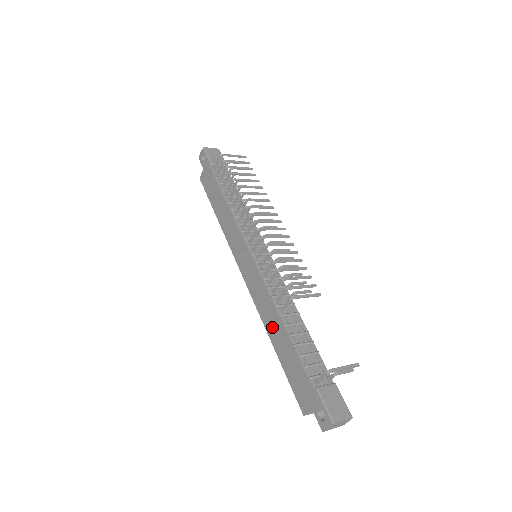
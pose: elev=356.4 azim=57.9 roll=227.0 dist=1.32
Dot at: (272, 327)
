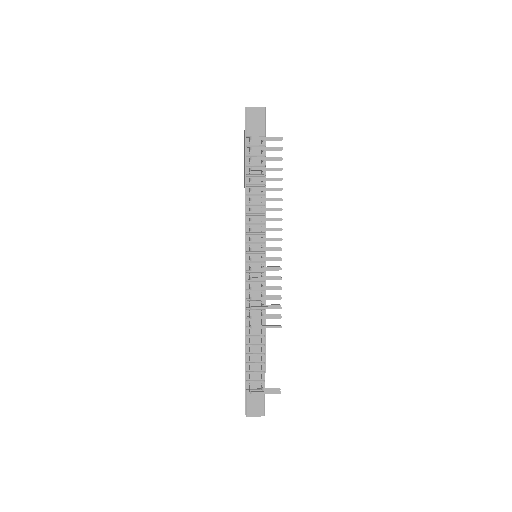
Dot at: occluded
